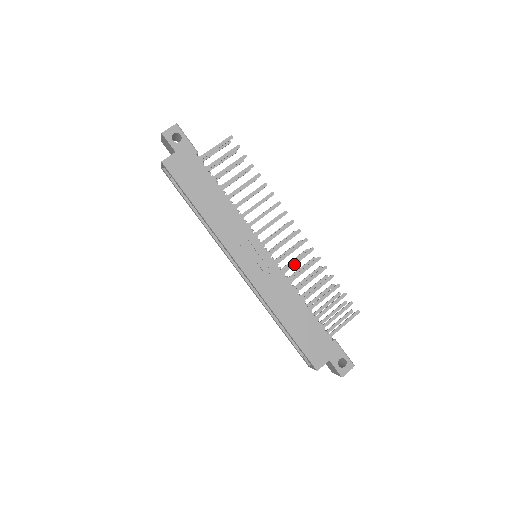
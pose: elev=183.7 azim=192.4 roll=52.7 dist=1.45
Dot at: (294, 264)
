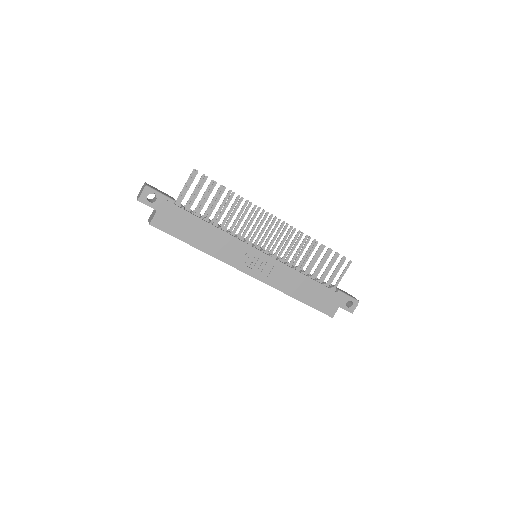
Dot at: (289, 250)
